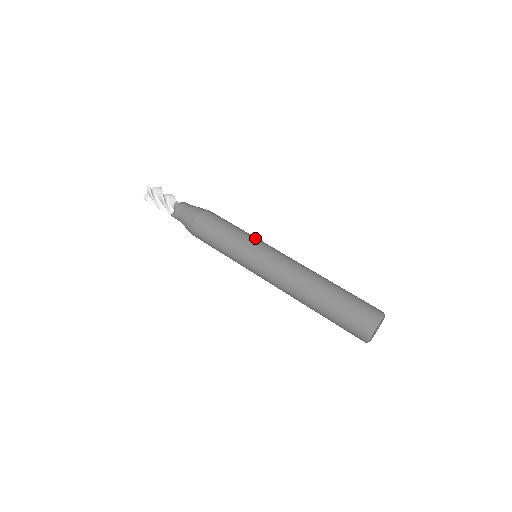
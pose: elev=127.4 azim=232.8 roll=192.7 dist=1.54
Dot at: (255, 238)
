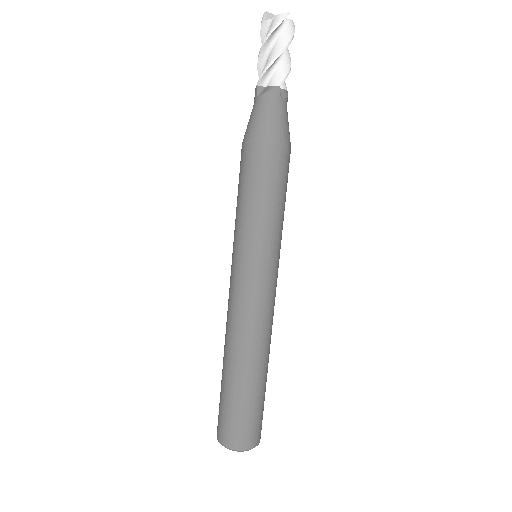
Dot at: (279, 247)
